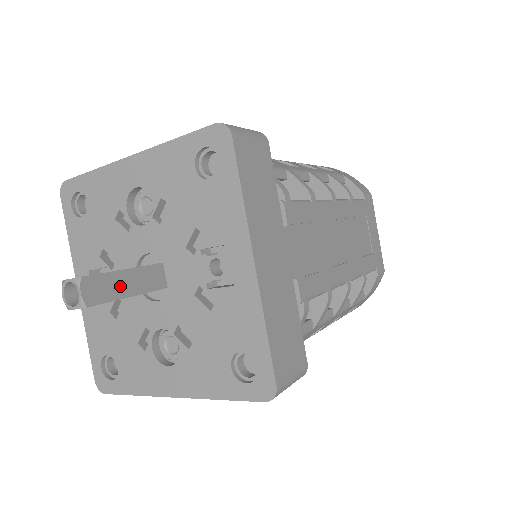
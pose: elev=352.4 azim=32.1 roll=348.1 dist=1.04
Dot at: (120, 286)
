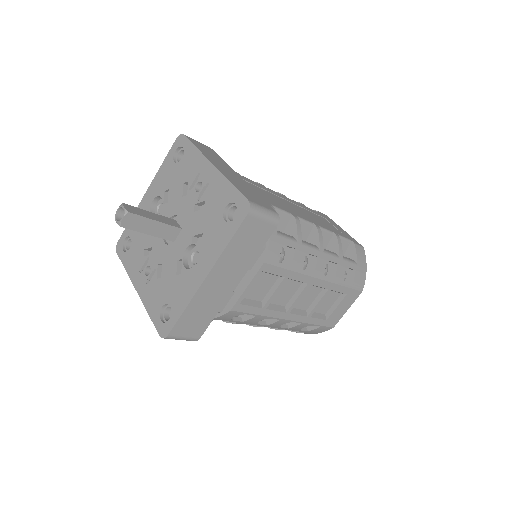
Dot at: (148, 215)
